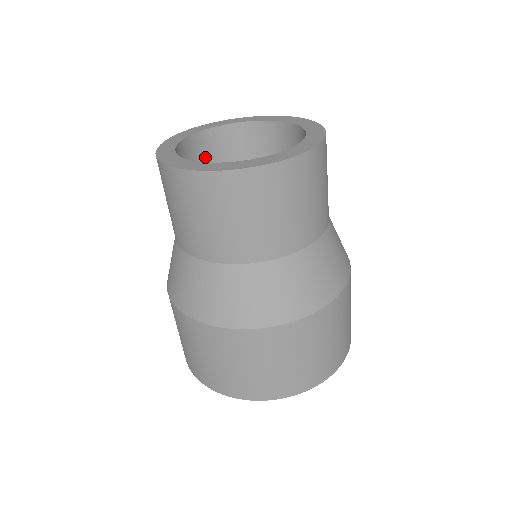
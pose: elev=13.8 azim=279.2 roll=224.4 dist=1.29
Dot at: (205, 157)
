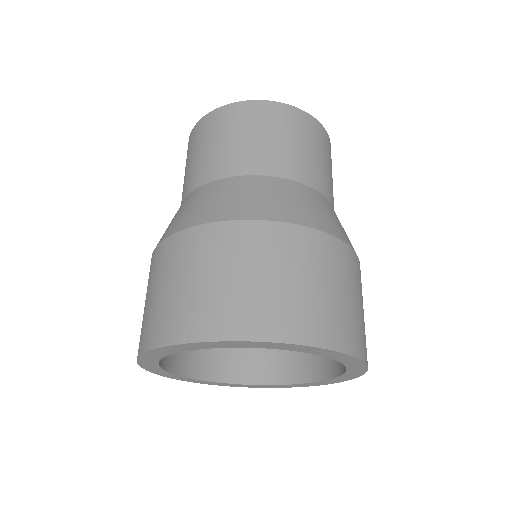
Dot at: occluded
